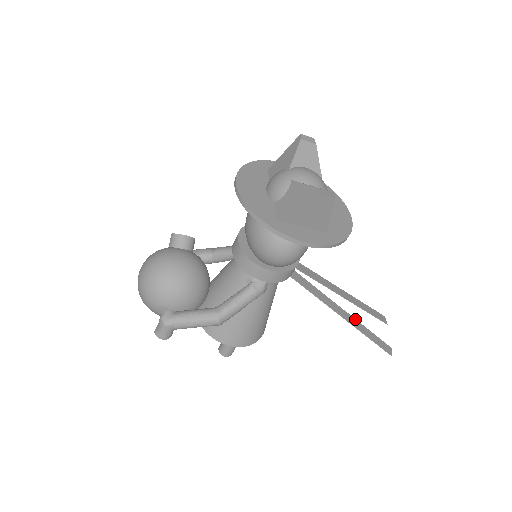
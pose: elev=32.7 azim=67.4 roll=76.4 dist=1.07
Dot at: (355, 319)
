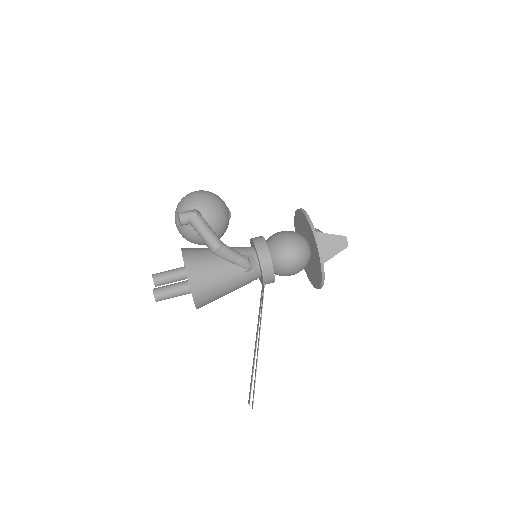
Dot at: occluded
